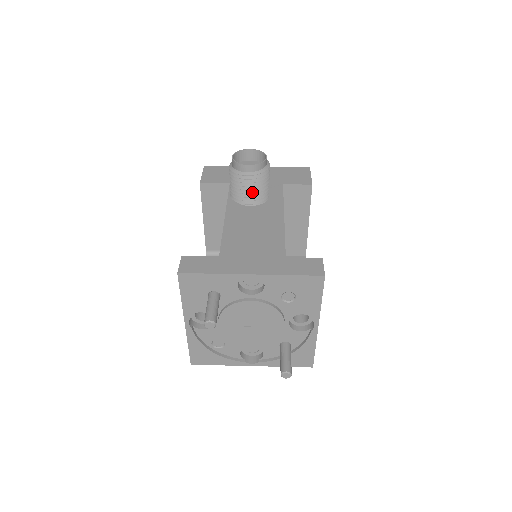
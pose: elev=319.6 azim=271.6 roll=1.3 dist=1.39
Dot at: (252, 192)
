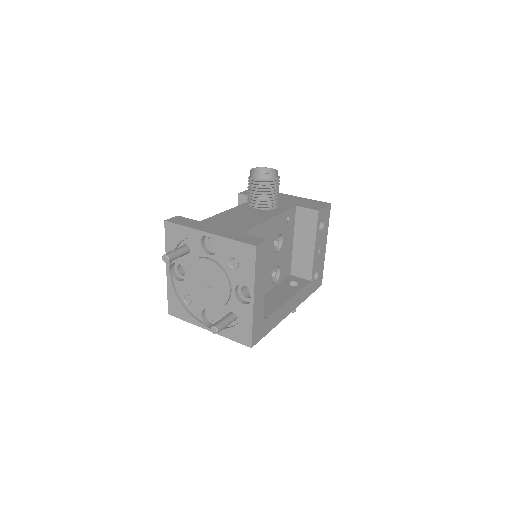
Dot at: (258, 196)
